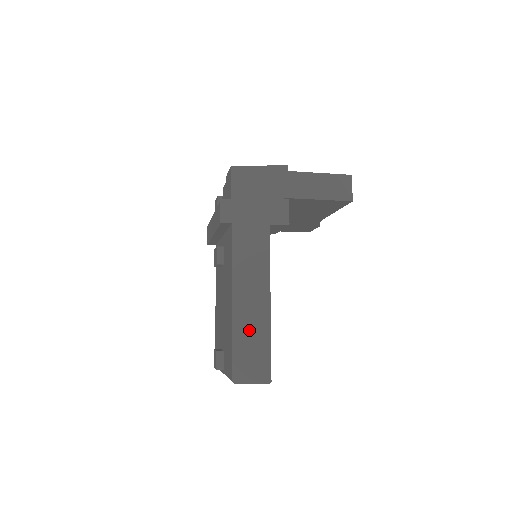
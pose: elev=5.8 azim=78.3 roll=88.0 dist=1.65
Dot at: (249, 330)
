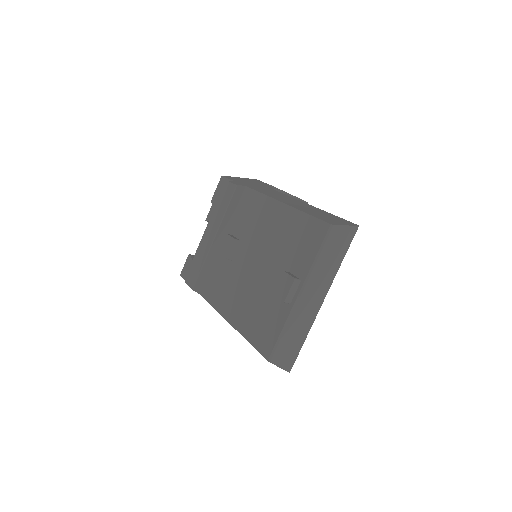
Dot at: (311, 211)
